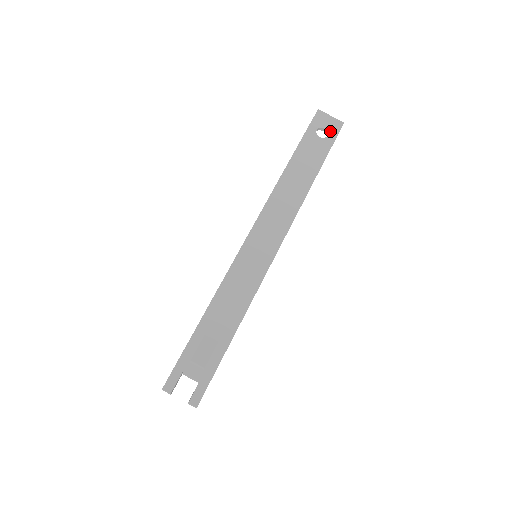
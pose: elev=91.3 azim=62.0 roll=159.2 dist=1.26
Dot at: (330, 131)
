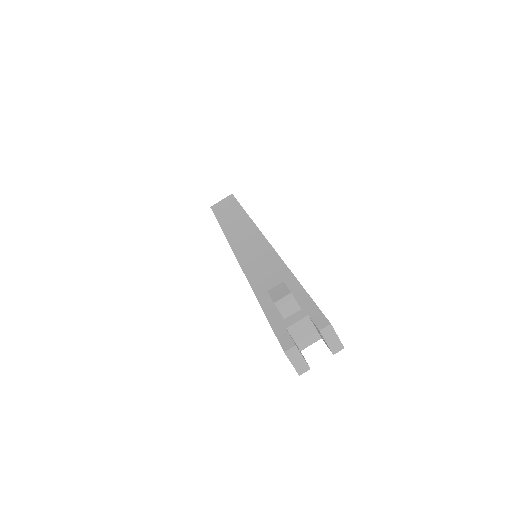
Dot at: (228, 201)
